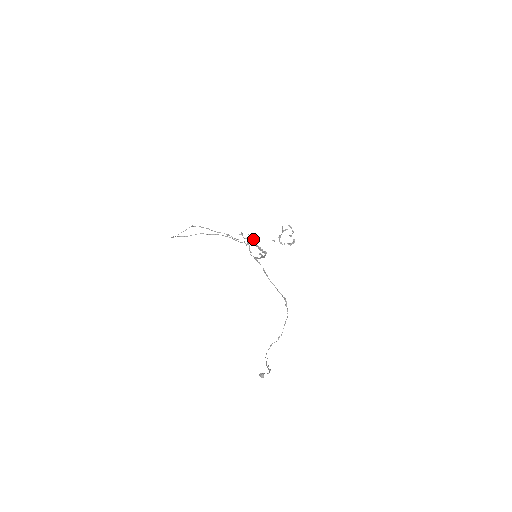
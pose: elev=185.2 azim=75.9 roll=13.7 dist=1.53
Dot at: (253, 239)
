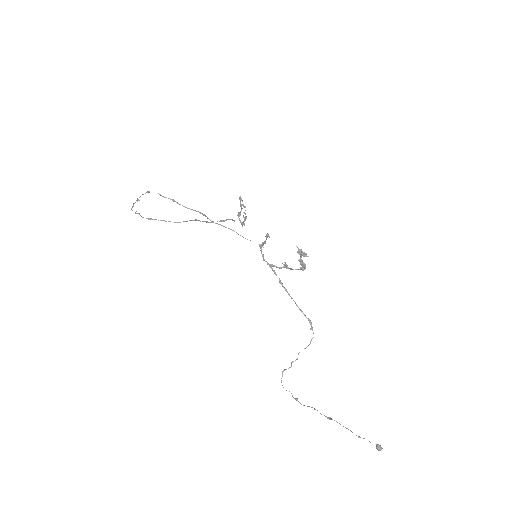
Dot at: (302, 253)
